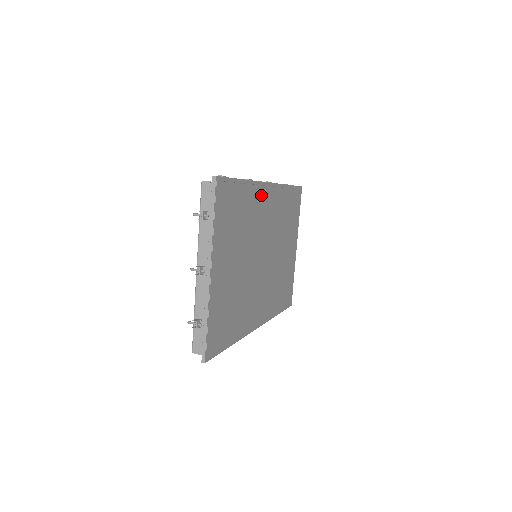
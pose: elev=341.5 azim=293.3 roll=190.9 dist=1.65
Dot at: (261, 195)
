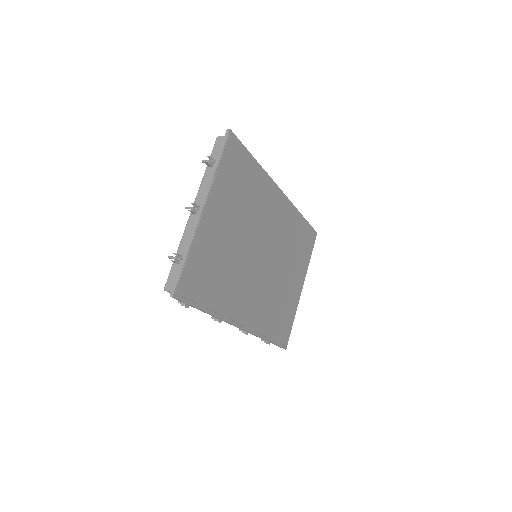
Dot at: (272, 194)
